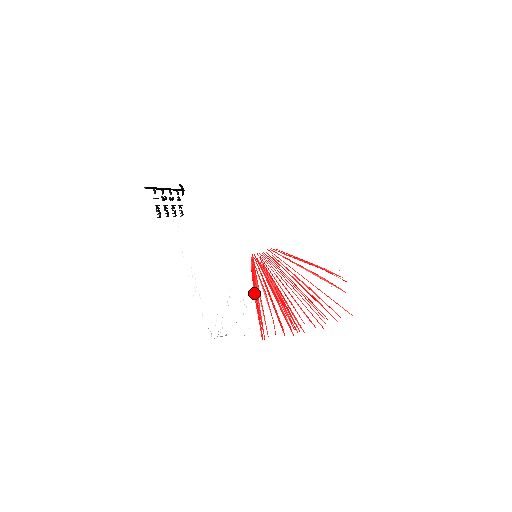
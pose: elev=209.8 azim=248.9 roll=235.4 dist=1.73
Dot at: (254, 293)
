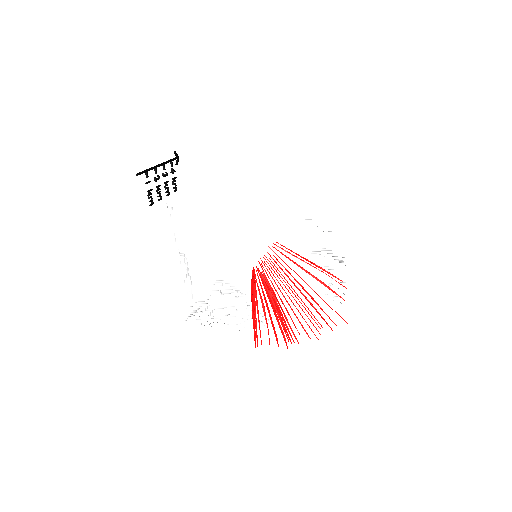
Dot at: (252, 305)
